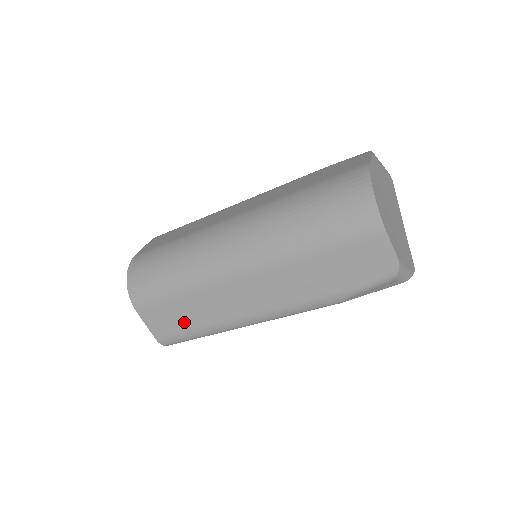
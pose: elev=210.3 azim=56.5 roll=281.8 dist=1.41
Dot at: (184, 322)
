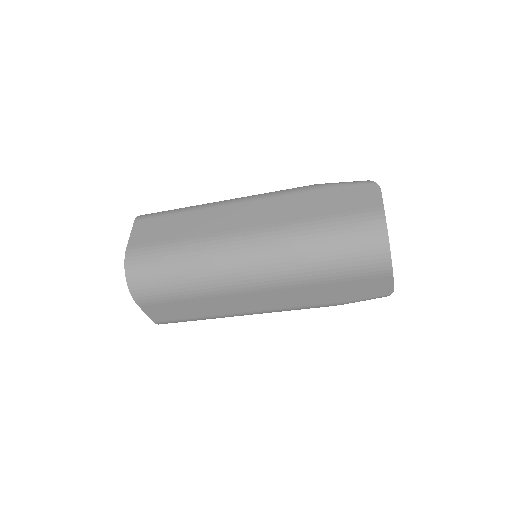
Dot at: (187, 313)
